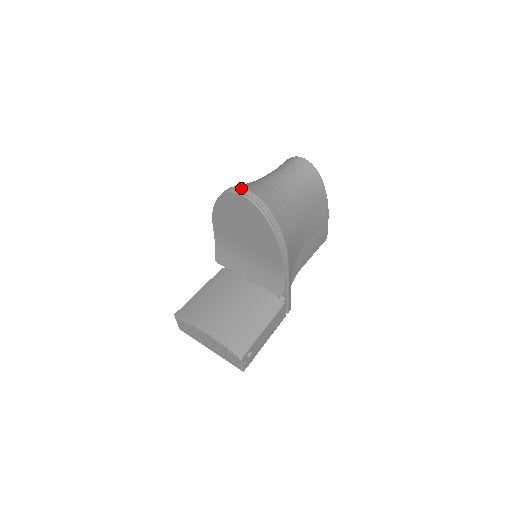
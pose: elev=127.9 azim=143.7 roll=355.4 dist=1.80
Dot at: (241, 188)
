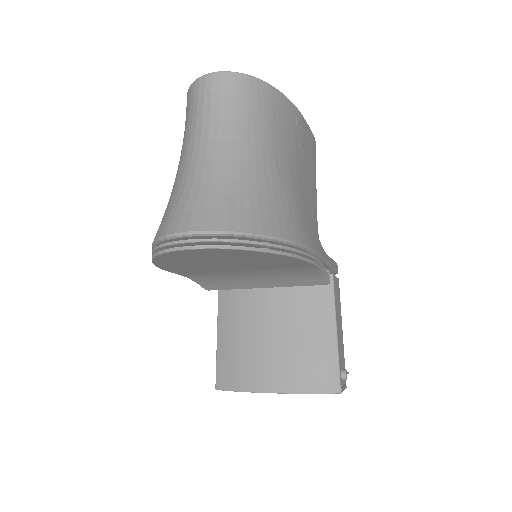
Dot at: (177, 235)
